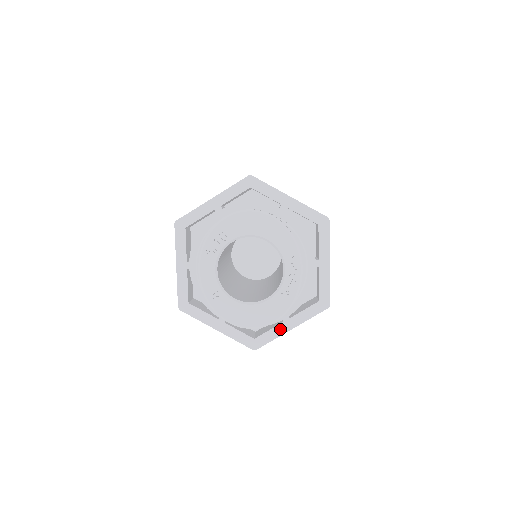
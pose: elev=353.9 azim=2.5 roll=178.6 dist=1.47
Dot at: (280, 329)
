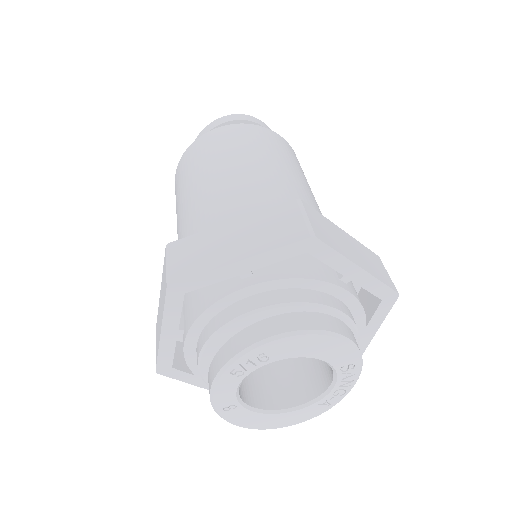
Dot at: occluded
